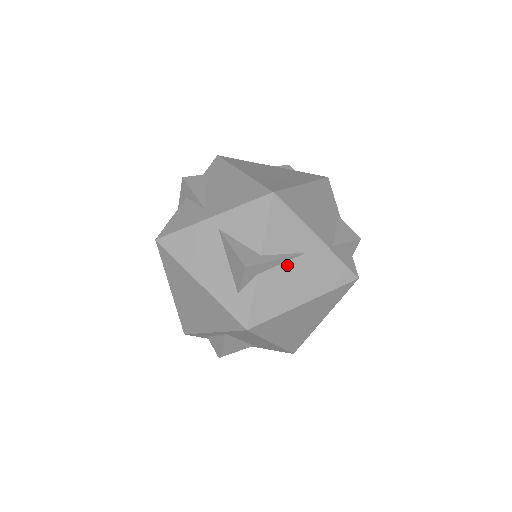
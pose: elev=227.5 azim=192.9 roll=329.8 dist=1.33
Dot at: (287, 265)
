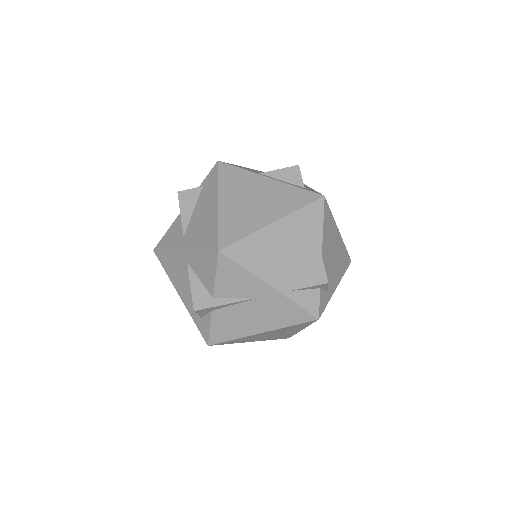
Dot at: (240, 306)
